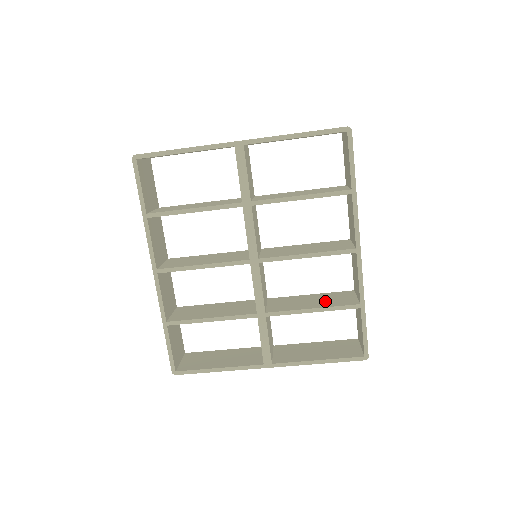
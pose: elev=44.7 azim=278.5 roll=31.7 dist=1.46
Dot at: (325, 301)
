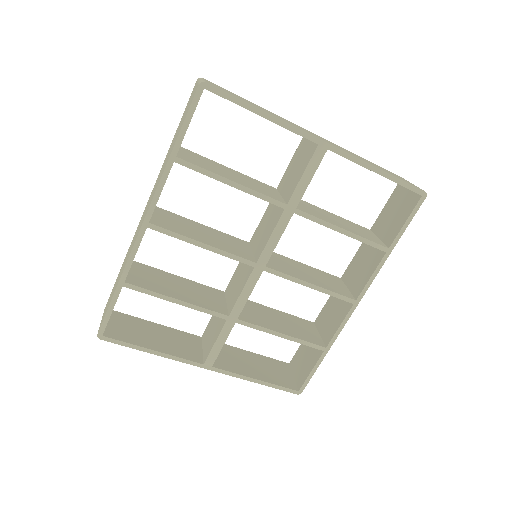
Dot at: (292, 327)
